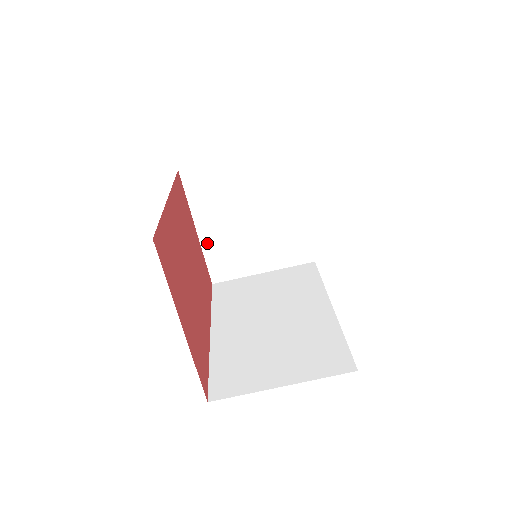
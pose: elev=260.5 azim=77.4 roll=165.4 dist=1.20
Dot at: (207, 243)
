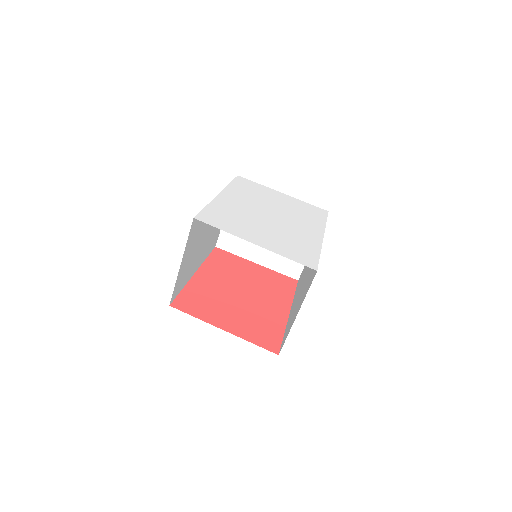
Dot at: (269, 264)
